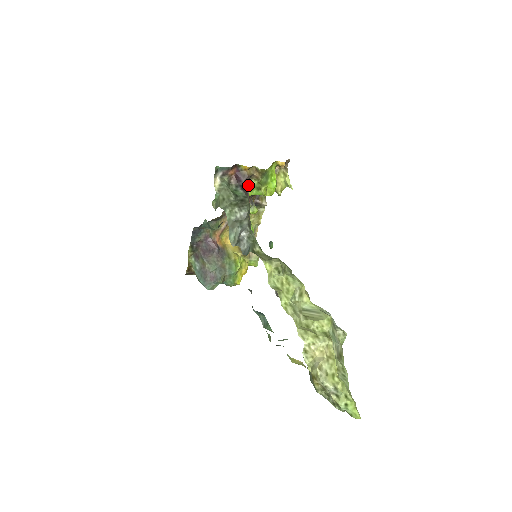
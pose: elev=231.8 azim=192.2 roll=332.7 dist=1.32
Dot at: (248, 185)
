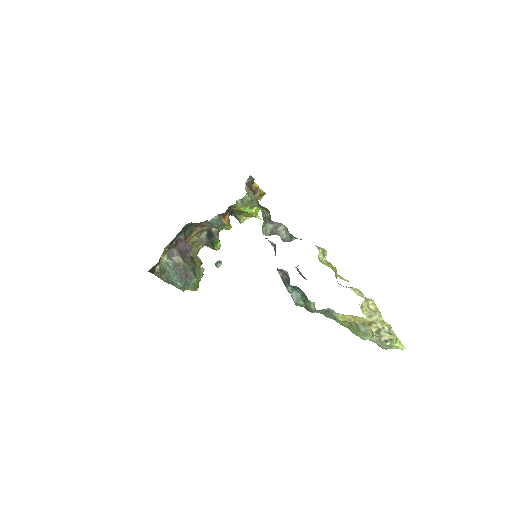
Dot at: occluded
